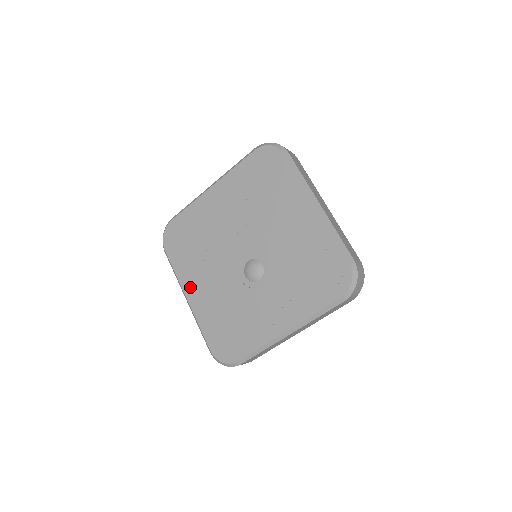
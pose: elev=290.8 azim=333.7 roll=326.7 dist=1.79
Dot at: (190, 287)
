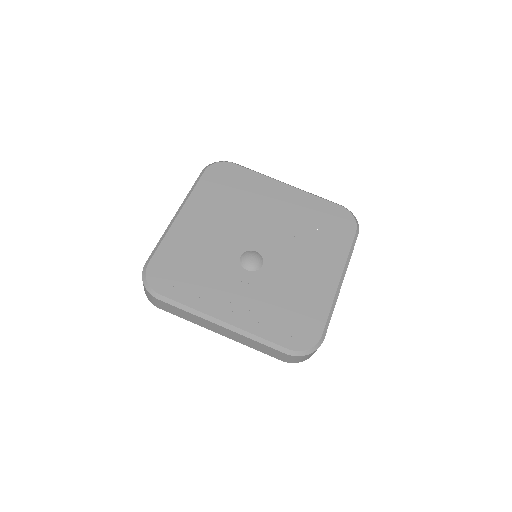
Dot at: (192, 211)
